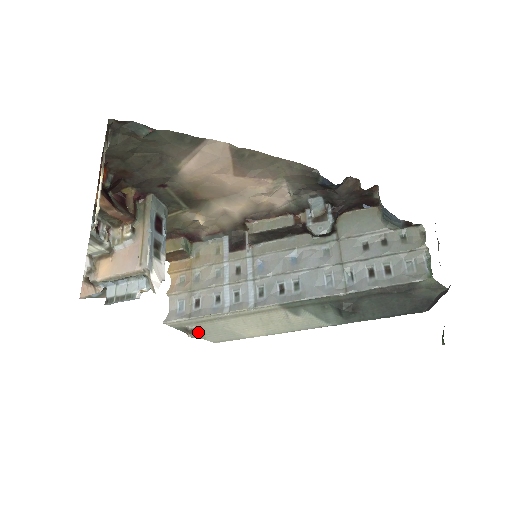
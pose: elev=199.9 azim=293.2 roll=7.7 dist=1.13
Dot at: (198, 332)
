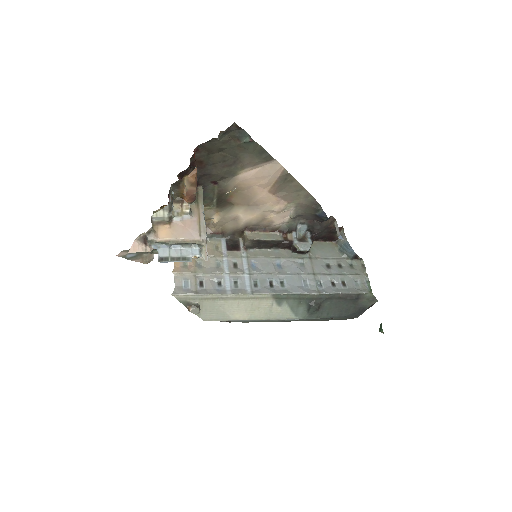
Dot at: (199, 307)
